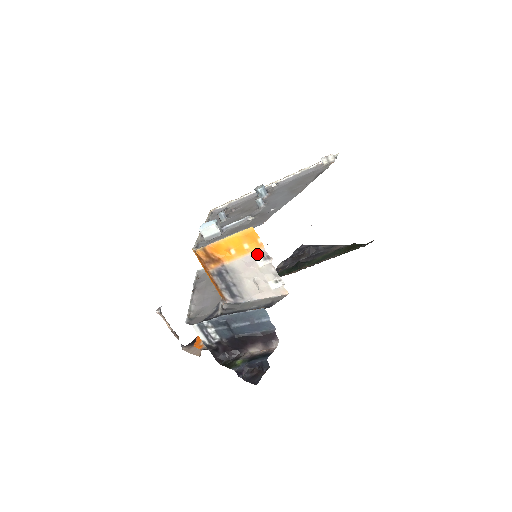
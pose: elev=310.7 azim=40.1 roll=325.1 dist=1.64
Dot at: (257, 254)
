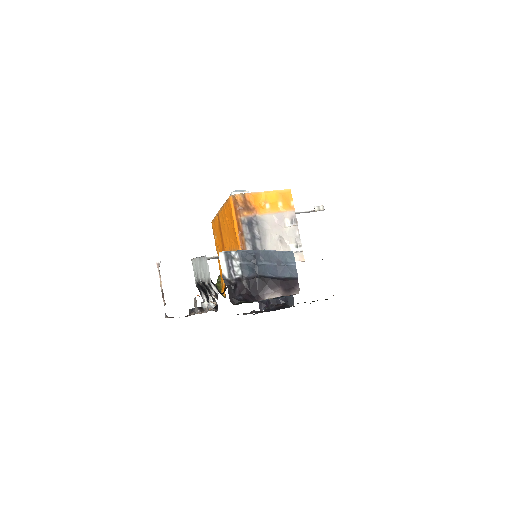
Dot at: (287, 214)
